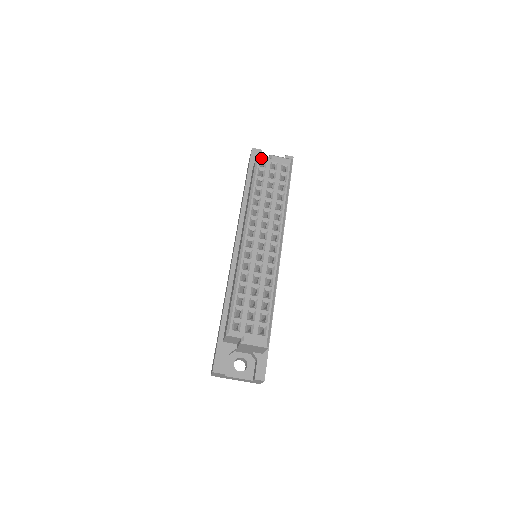
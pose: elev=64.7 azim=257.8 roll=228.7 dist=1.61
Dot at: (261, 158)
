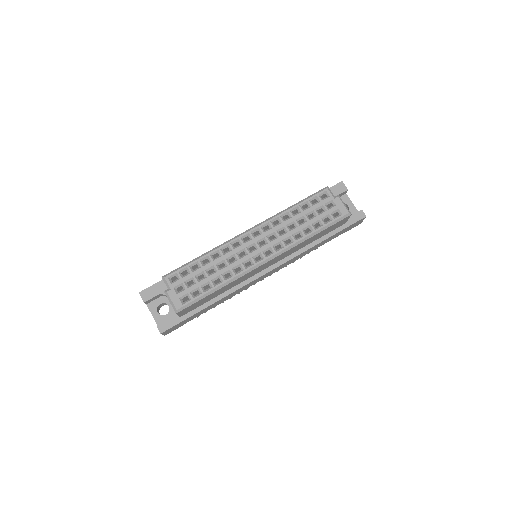
Dot at: (327, 191)
